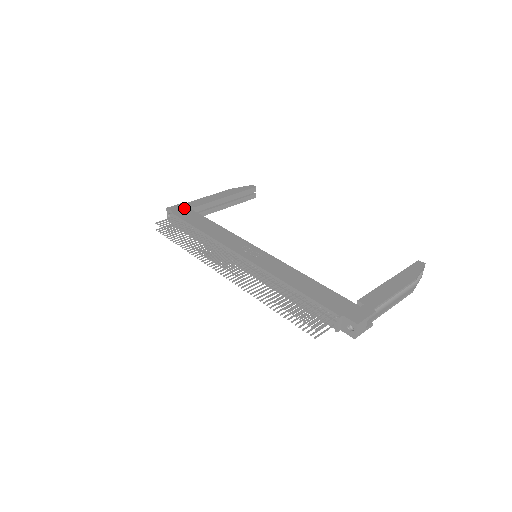
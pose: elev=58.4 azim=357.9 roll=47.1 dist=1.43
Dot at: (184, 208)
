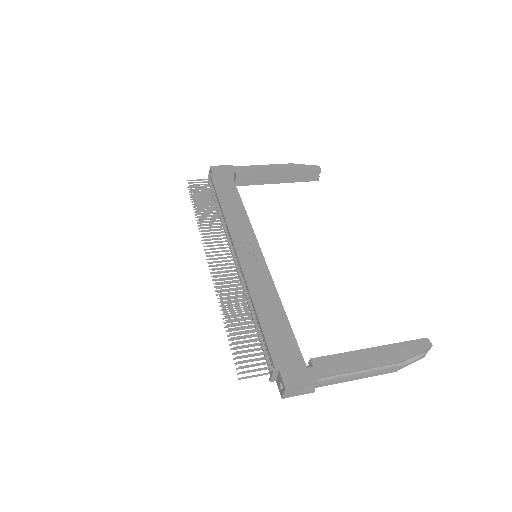
Dot at: (226, 172)
